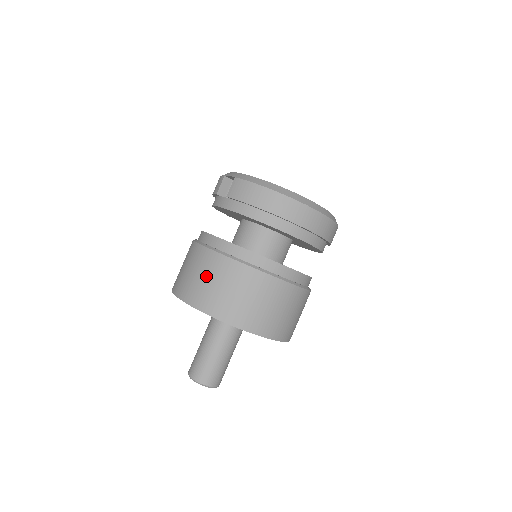
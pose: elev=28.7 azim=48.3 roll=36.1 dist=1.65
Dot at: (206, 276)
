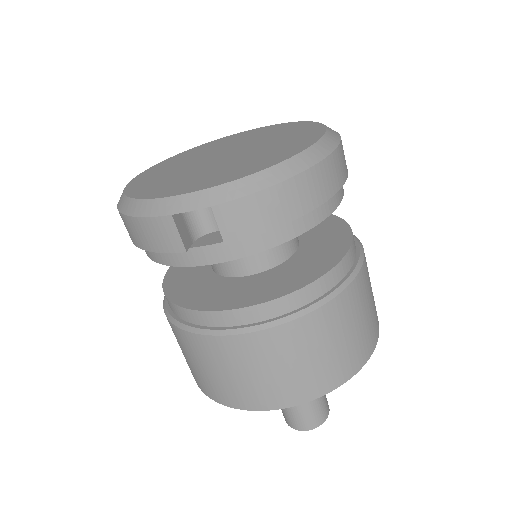
Dot at: (297, 360)
